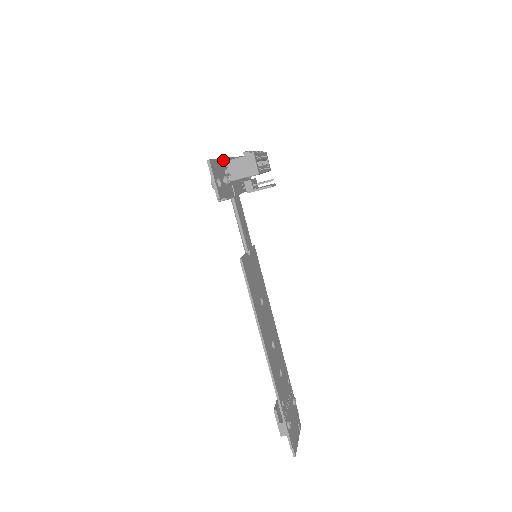
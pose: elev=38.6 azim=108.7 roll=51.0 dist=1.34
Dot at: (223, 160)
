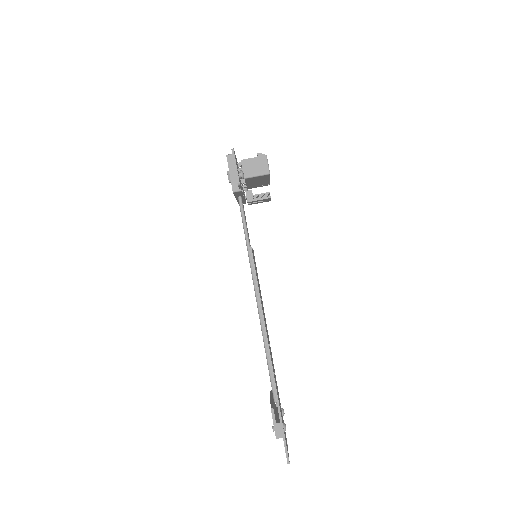
Dot at: occluded
